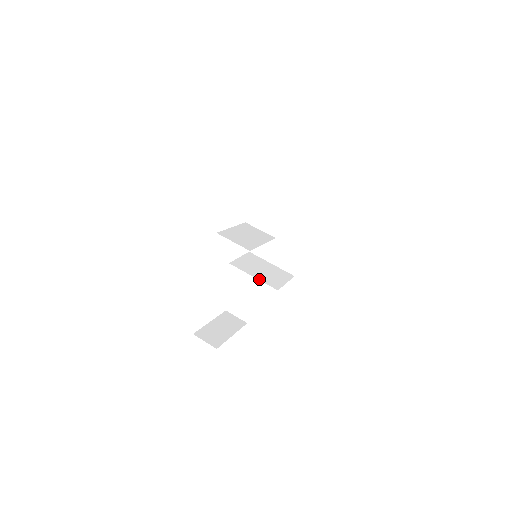
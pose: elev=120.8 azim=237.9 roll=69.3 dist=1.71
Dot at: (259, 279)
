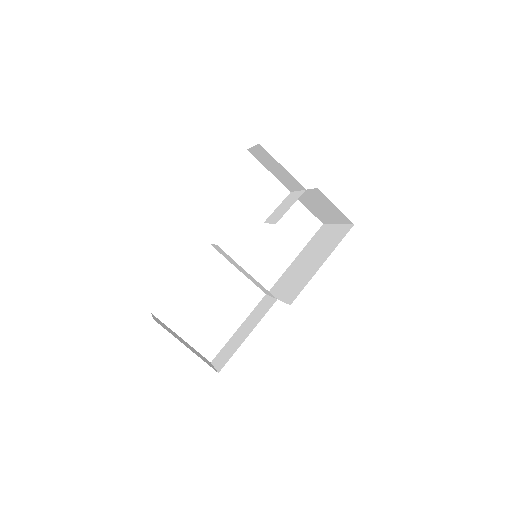
Dot at: occluded
